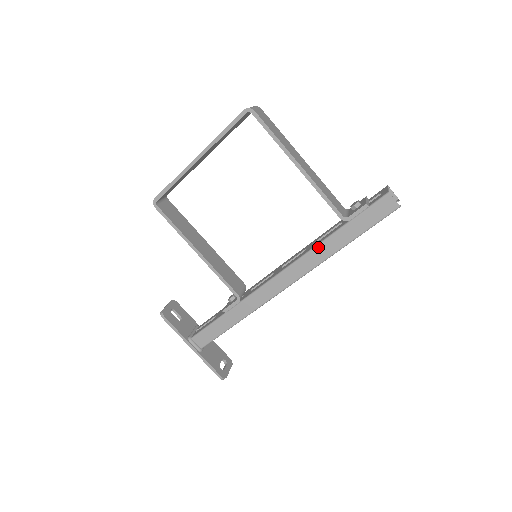
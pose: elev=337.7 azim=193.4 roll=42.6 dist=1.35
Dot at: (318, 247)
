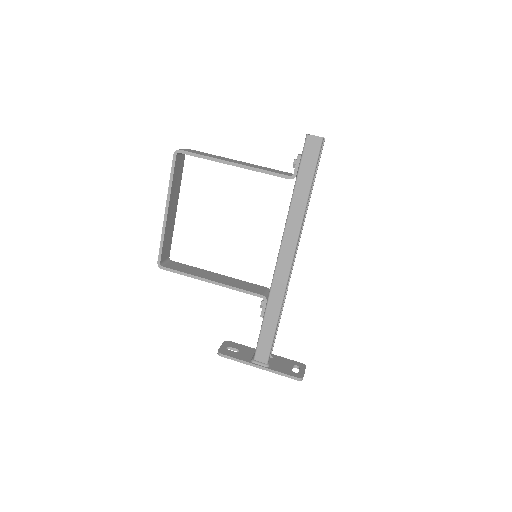
Dot at: (290, 213)
